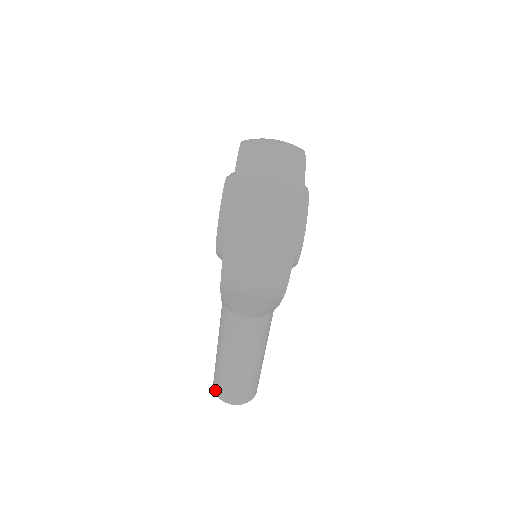
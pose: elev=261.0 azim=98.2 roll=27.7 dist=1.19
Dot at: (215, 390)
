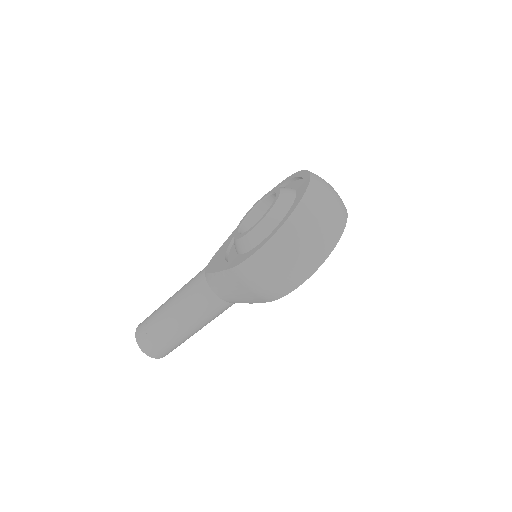
Dot at: (138, 335)
